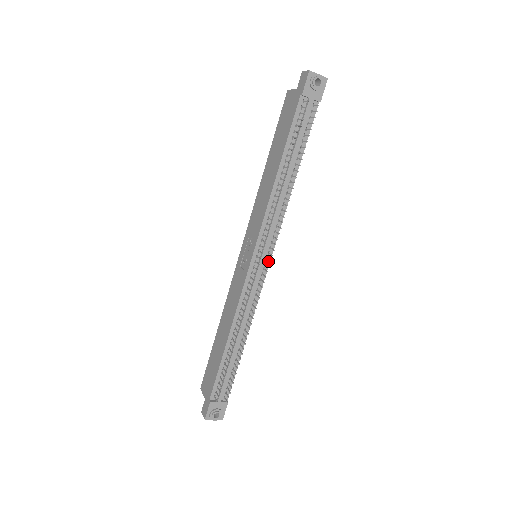
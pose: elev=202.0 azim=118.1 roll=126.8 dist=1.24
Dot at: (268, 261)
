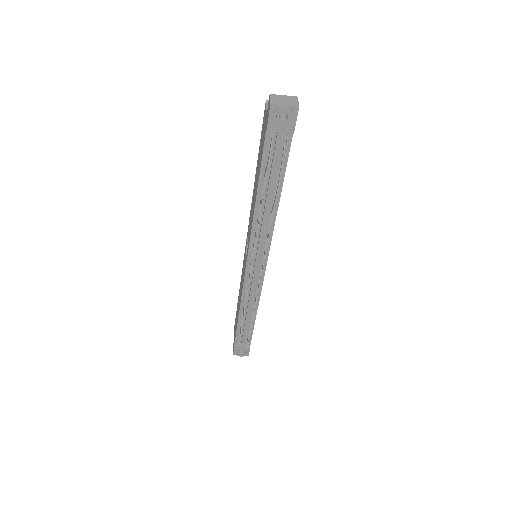
Dot at: (264, 266)
